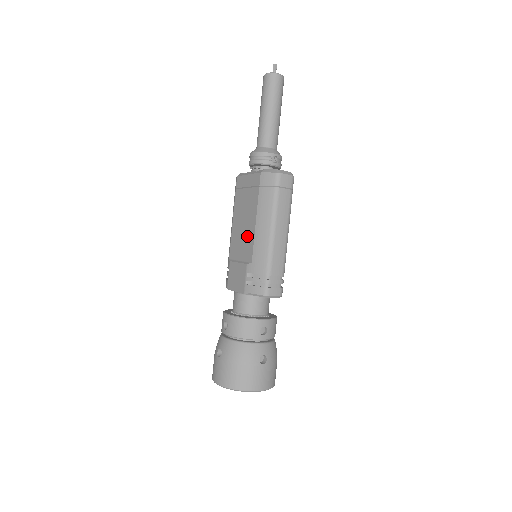
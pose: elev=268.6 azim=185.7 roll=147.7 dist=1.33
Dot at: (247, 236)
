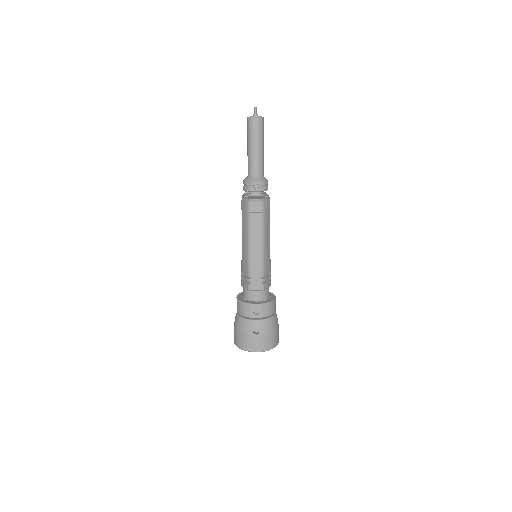
Dot at: occluded
